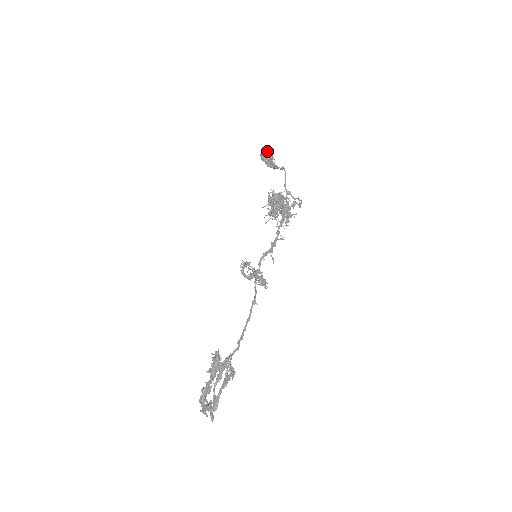
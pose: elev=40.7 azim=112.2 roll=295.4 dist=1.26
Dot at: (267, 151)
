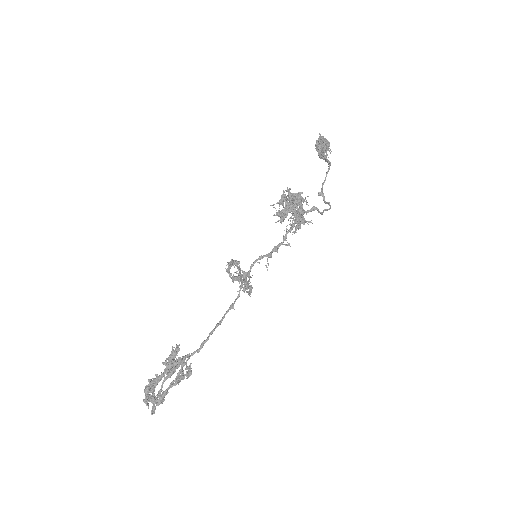
Dot at: (322, 140)
